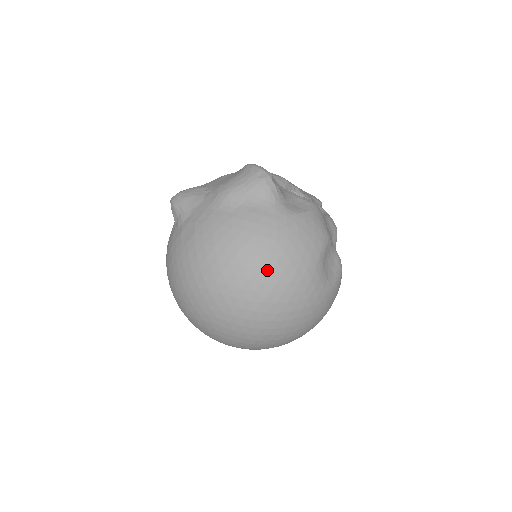
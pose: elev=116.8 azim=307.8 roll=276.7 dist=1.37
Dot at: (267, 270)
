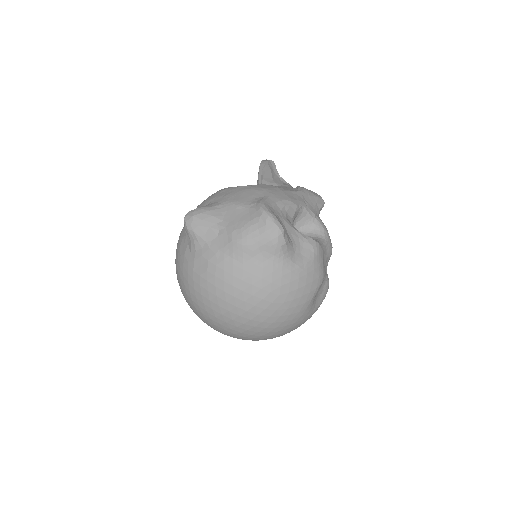
Dot at: (267, 315)
